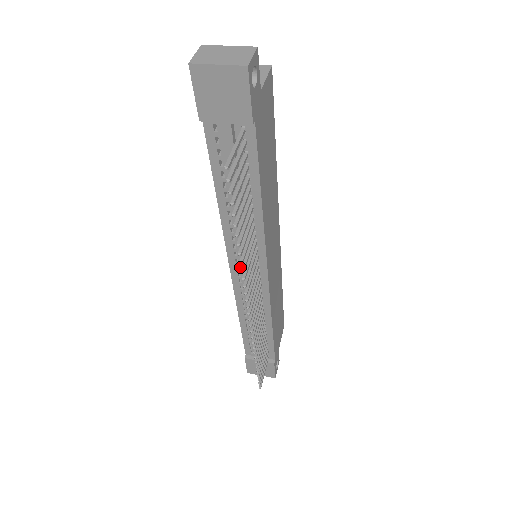
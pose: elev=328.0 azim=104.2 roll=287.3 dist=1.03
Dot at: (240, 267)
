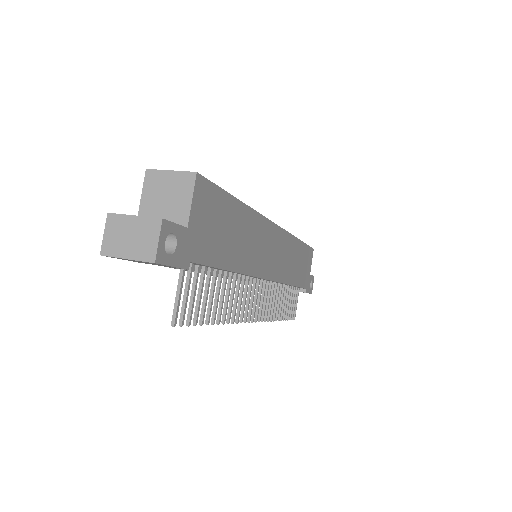
Dot at: occluded
